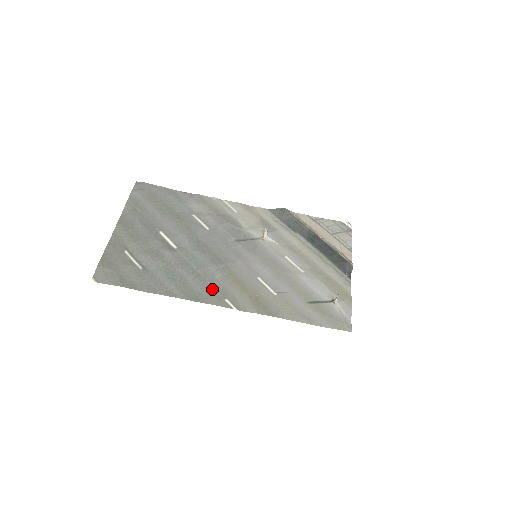
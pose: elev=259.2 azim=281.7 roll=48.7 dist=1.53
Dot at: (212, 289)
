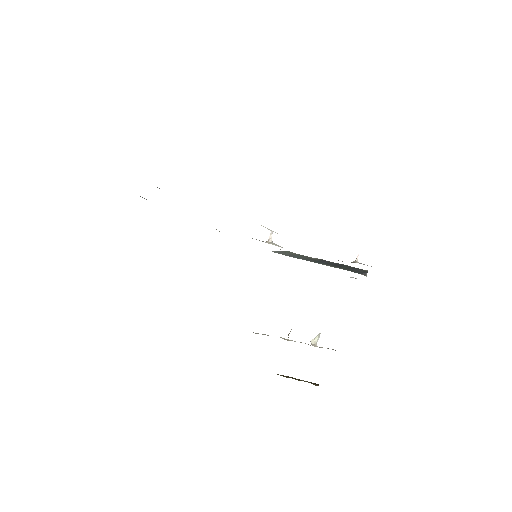
Dot at: occluded
